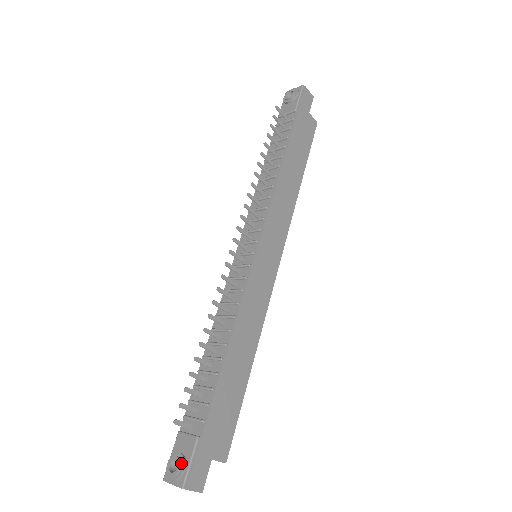
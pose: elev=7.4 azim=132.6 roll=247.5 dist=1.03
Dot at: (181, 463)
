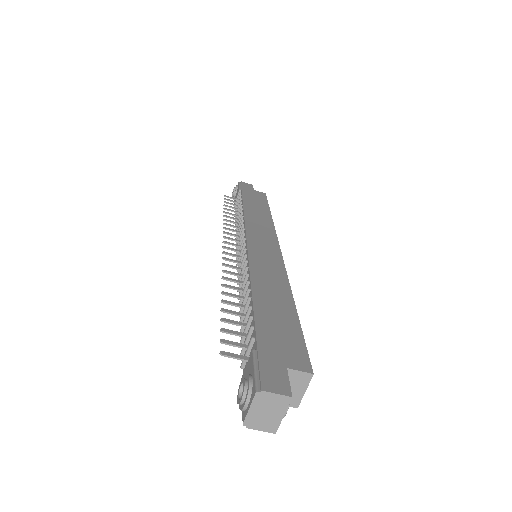
Dot at: (246, 379)
